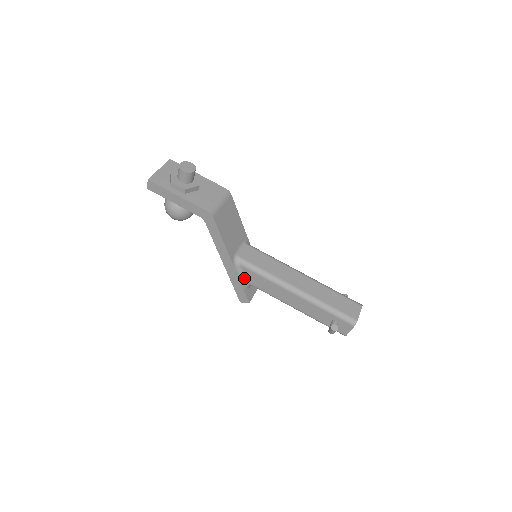
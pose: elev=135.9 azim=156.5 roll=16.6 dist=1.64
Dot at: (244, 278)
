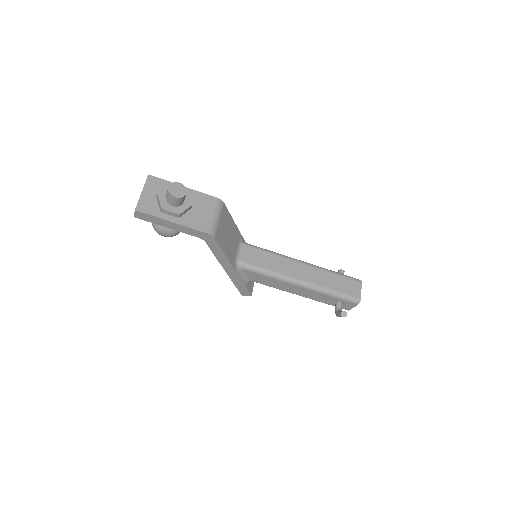
Dot at: (246, 278)
